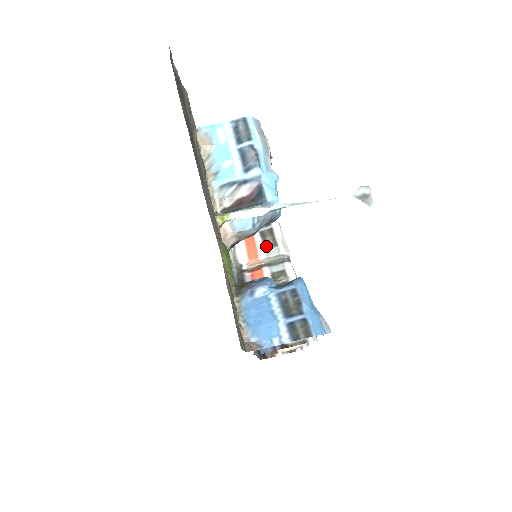
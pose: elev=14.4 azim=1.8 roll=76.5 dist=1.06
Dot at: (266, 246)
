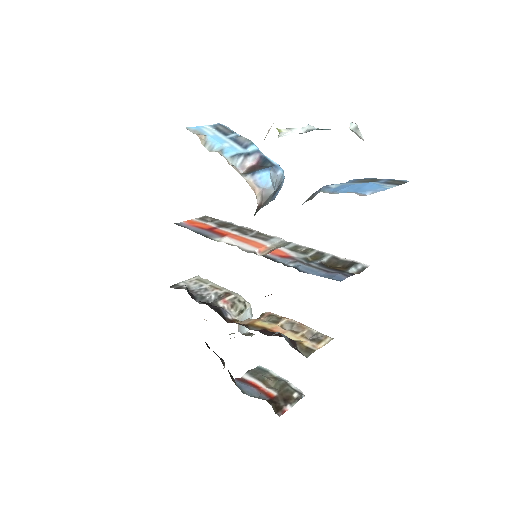
Dot at: (265, 239)
